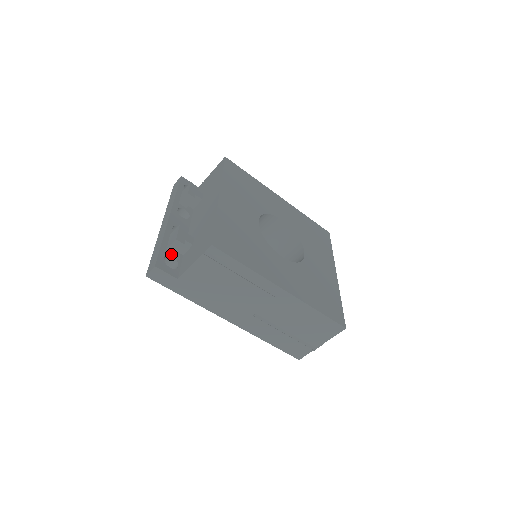
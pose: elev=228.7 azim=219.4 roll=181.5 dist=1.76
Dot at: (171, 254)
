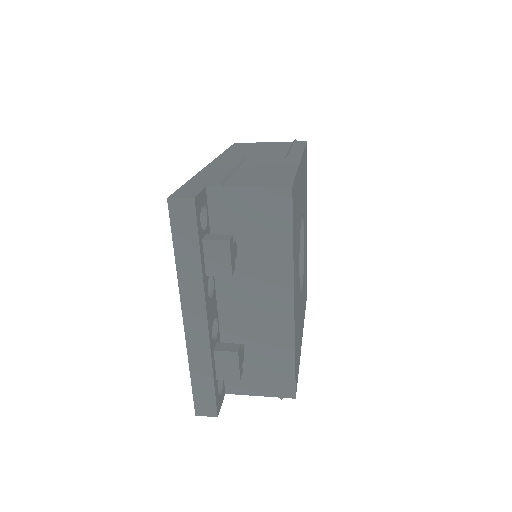
Dot at: occluded
